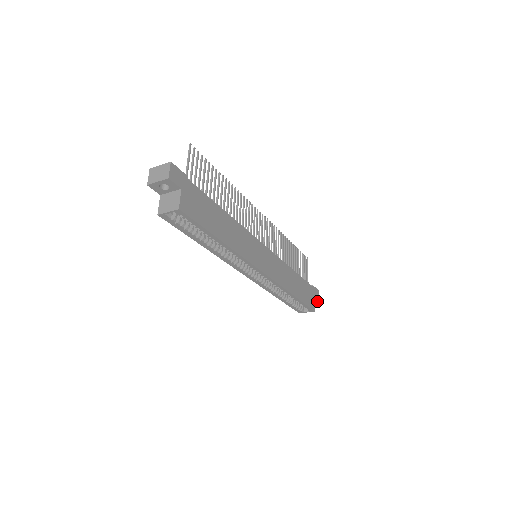
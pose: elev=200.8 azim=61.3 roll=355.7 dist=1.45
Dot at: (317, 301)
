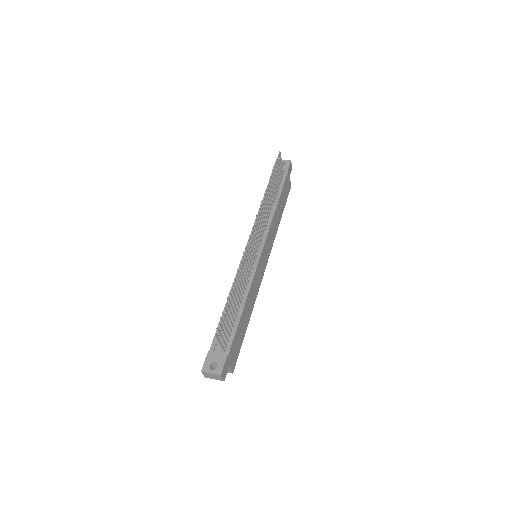
Dot at: occluded
